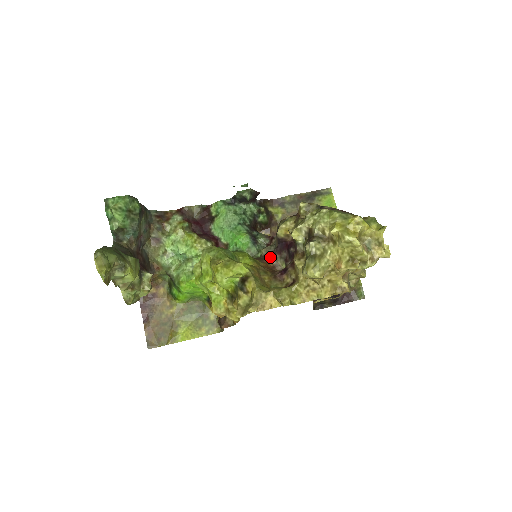
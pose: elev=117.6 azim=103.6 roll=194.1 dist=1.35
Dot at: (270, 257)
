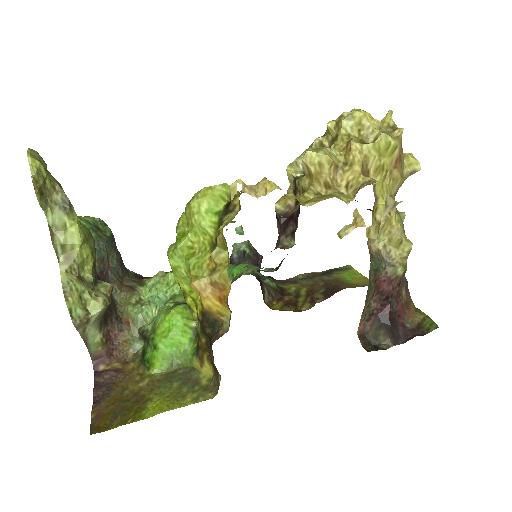
Dot at: (274, 249)
